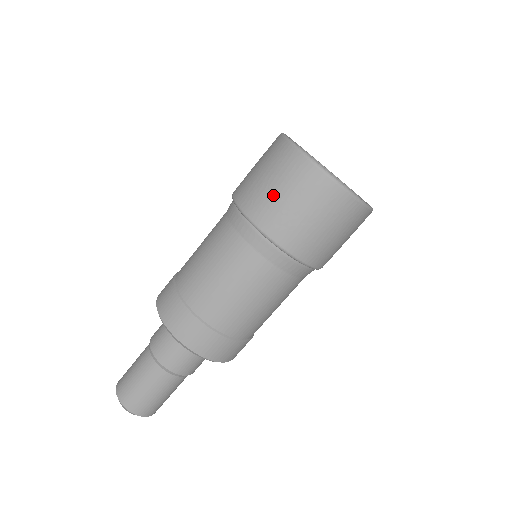
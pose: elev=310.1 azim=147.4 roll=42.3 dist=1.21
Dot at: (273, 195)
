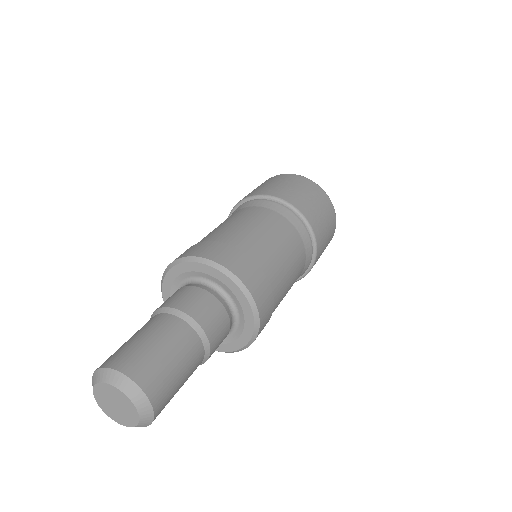
Dot at: (278, 185)
